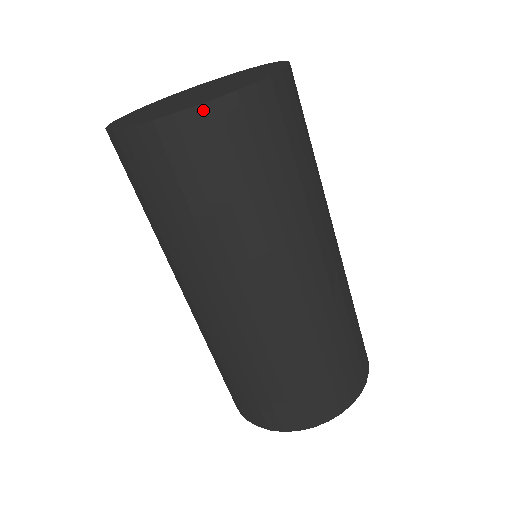
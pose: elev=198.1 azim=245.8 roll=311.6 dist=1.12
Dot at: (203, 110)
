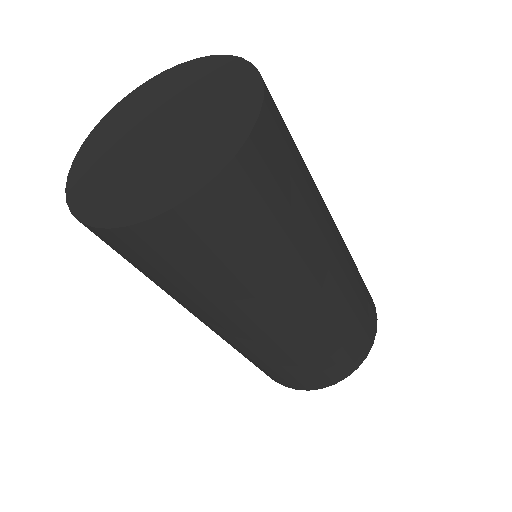
Dot at: (205, 193)
